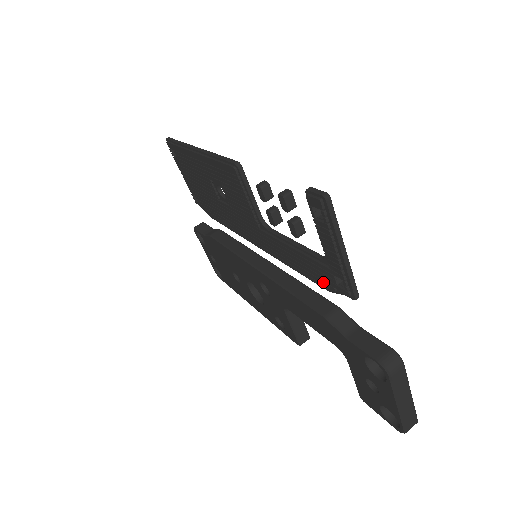
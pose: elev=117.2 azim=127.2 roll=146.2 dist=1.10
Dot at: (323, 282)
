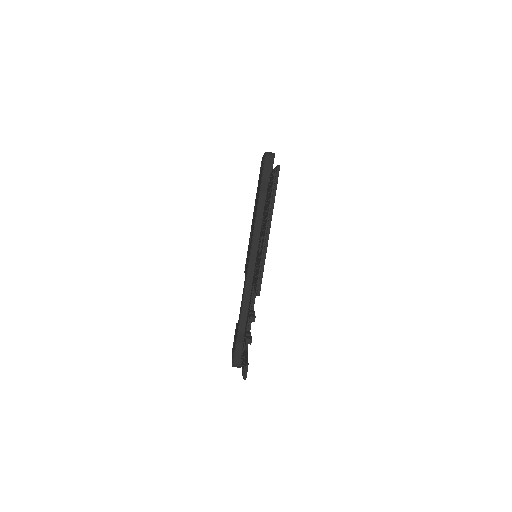
Dot at: (244, 336)
